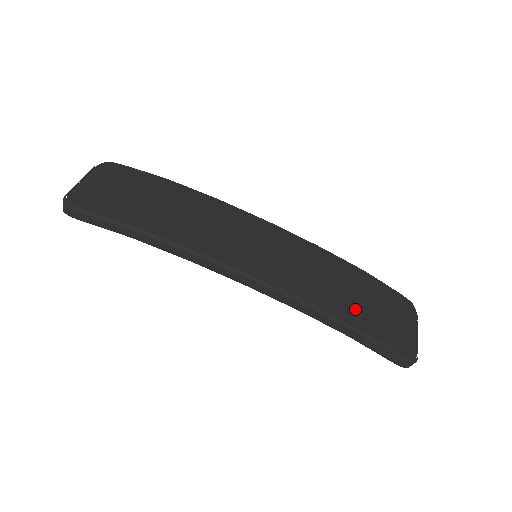
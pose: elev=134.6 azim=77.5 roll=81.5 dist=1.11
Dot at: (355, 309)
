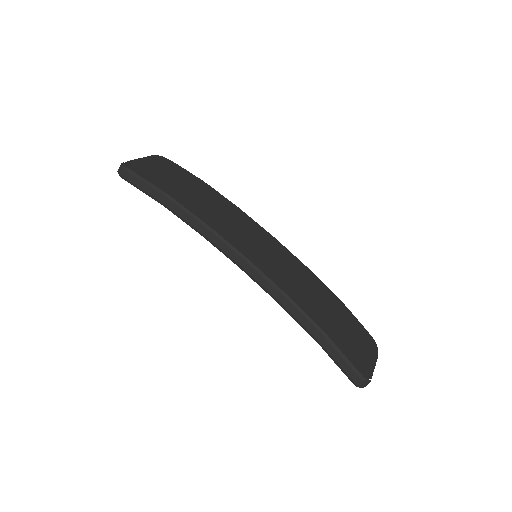
Dot at: (326, 320)
